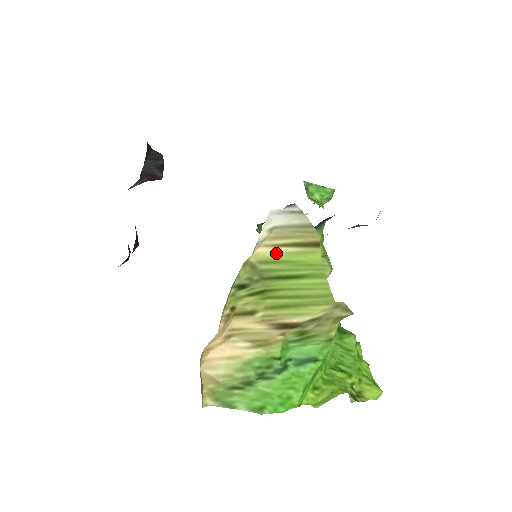
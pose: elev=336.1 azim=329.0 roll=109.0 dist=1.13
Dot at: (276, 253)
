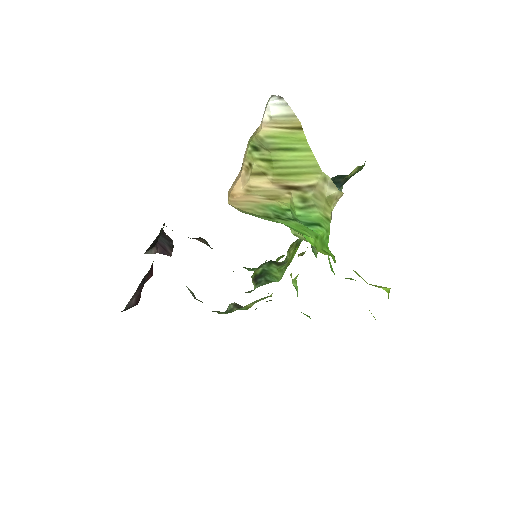
Dot at: (276, 132)
